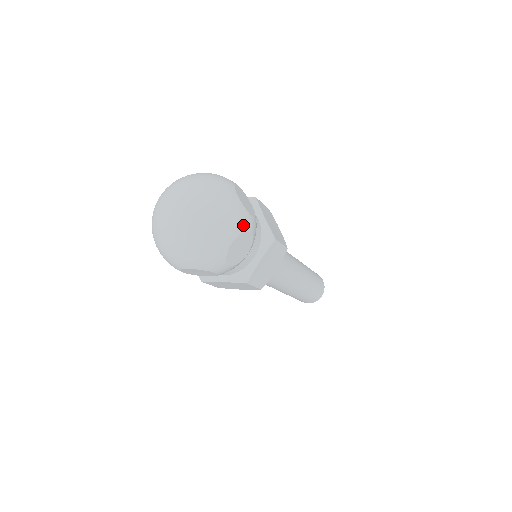
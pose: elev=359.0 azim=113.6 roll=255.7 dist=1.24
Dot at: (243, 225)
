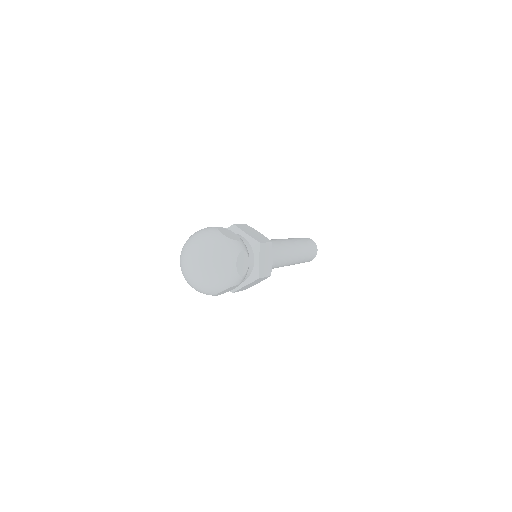
Dot at: (233, 283)
